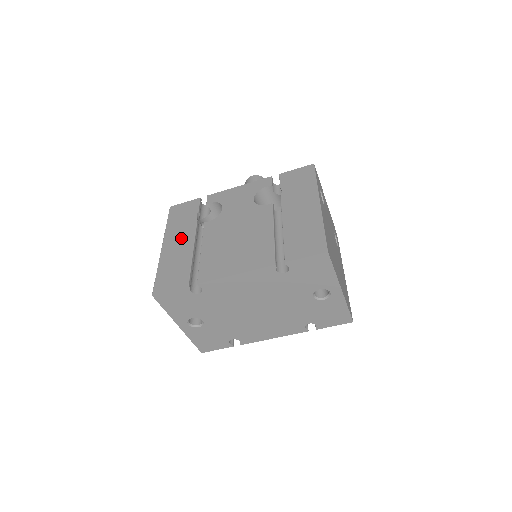
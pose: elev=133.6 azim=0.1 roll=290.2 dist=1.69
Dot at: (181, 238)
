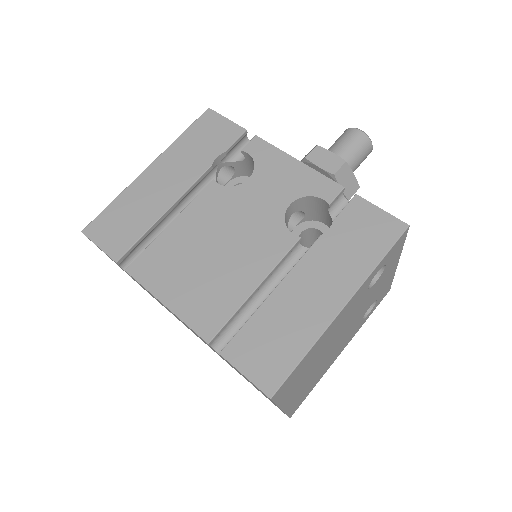
Dot at: (173, 176)
